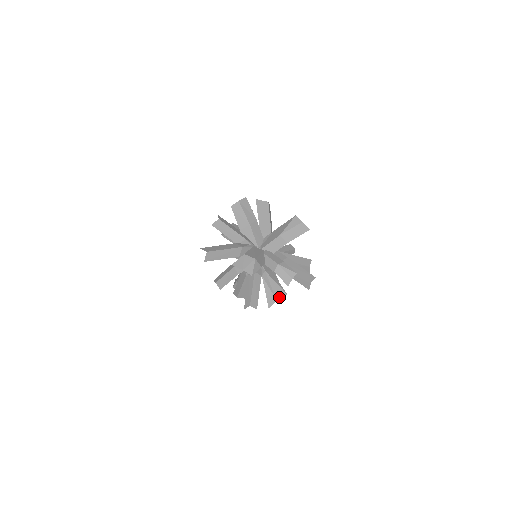
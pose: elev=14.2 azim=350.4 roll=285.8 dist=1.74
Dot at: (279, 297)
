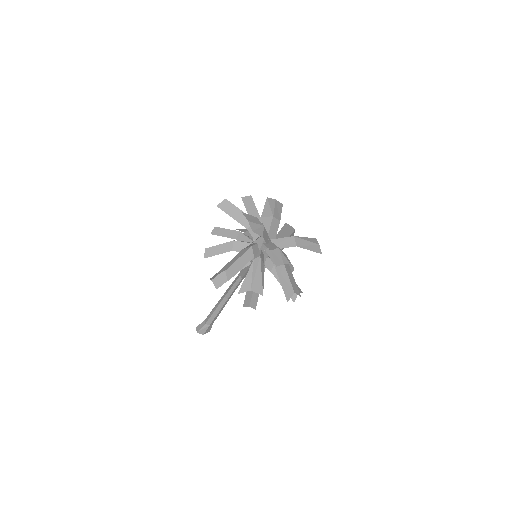
Dot at: (255, 290)
